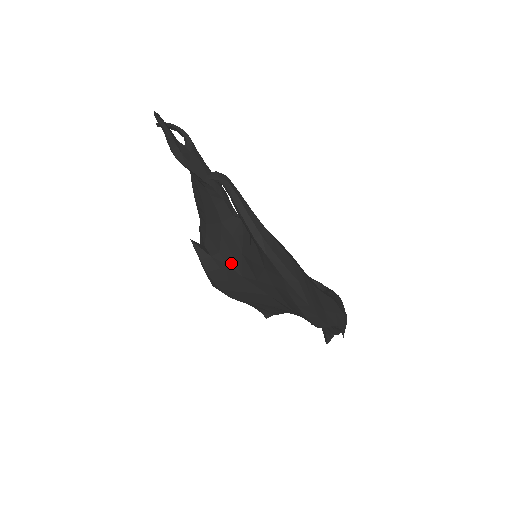
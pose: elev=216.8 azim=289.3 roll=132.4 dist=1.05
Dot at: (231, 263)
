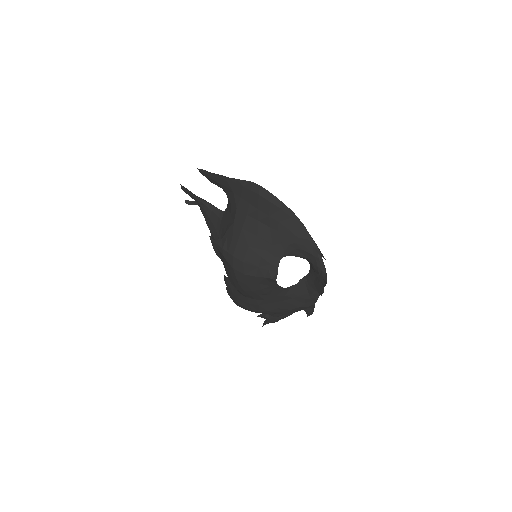
Dot at: (229, 226)
